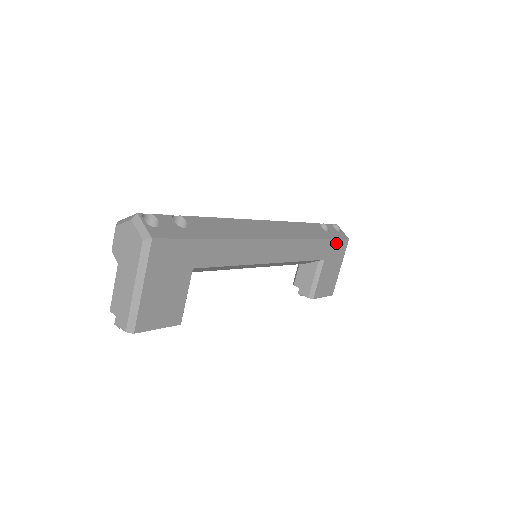
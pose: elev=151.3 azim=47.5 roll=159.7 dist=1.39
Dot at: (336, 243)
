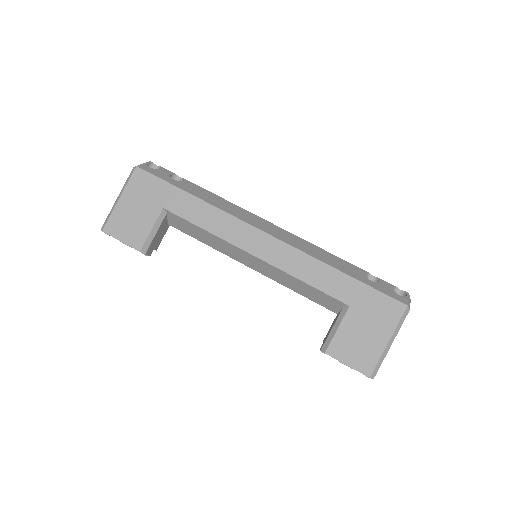
Dot at: (376, 296)
